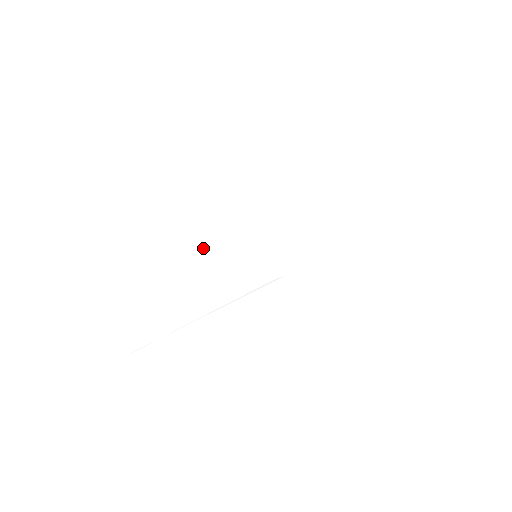
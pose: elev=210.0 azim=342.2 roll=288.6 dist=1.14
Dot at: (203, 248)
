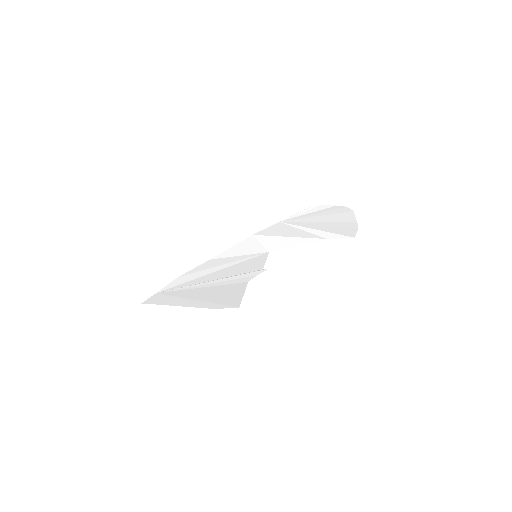
Dot at: (227, 250)
